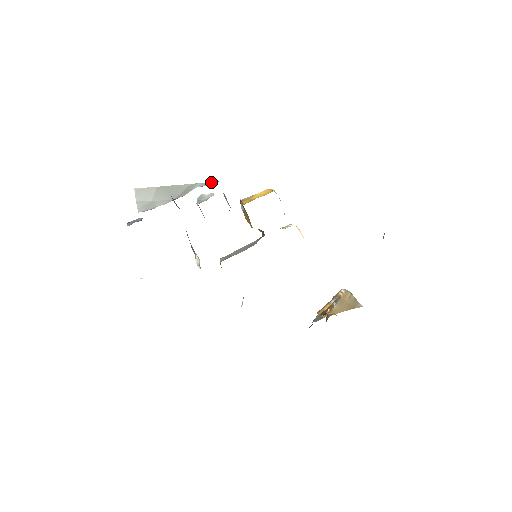
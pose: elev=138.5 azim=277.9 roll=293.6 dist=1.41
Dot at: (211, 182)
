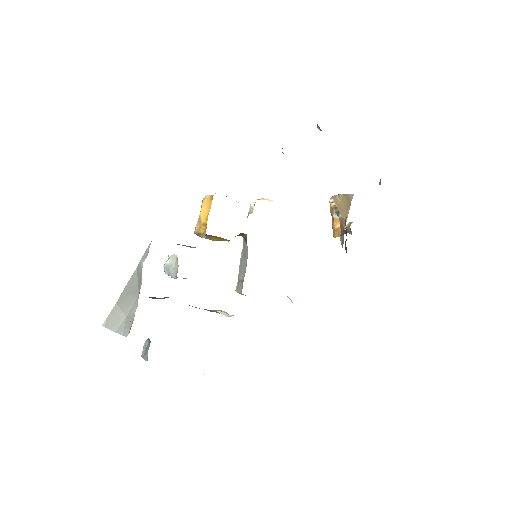
Dot at: (148, 248)
